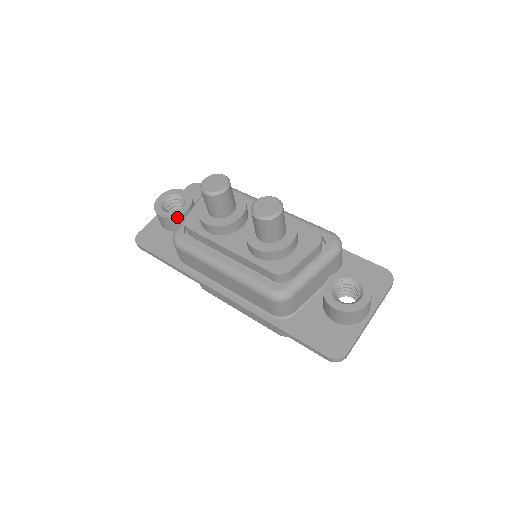
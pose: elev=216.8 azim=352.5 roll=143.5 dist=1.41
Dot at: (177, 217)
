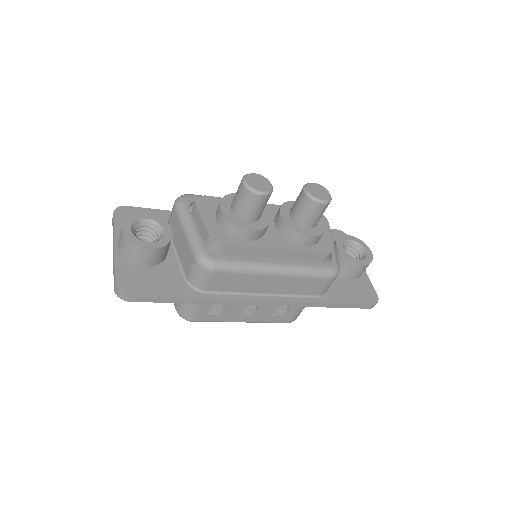
Dot at: (168, 244)
